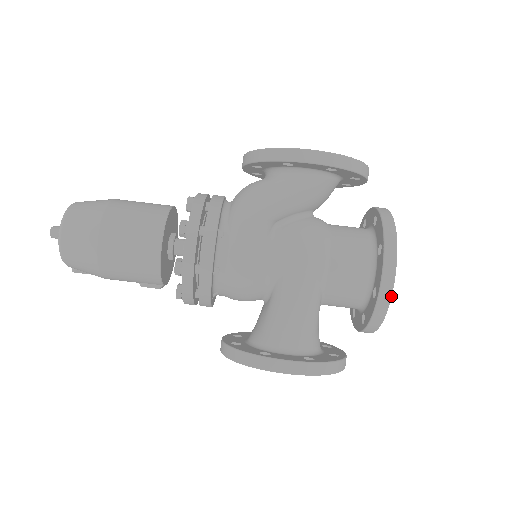
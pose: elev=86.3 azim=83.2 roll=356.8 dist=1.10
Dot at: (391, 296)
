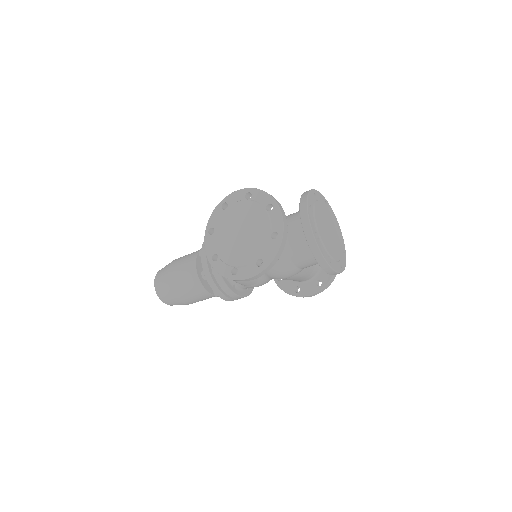
Dot at: occluded
